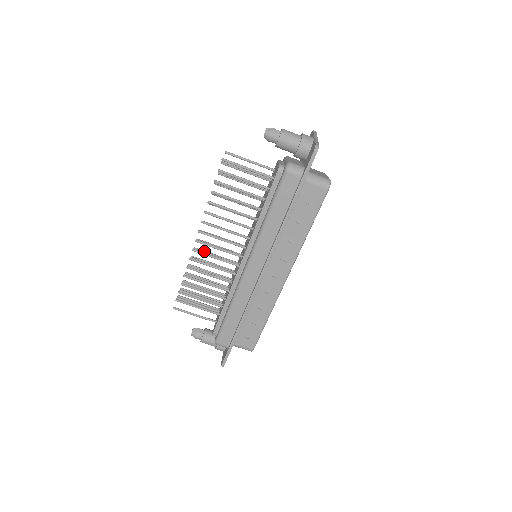
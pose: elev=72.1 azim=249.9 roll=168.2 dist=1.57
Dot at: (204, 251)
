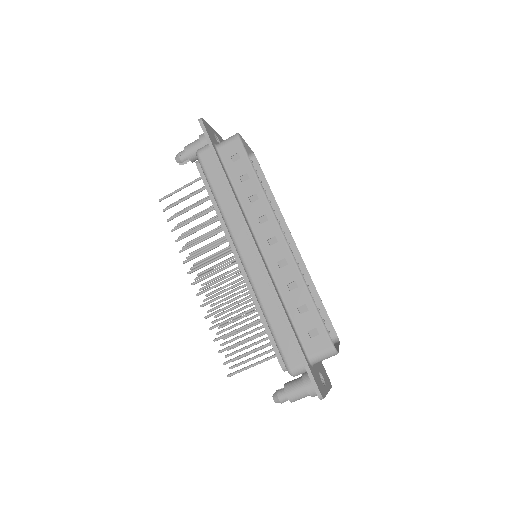
Dot at: (220, 301)
